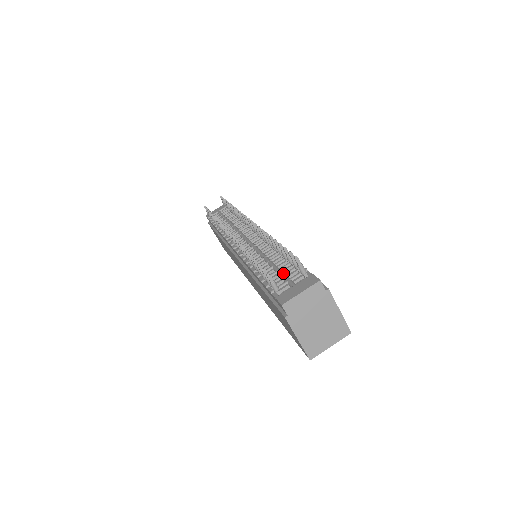
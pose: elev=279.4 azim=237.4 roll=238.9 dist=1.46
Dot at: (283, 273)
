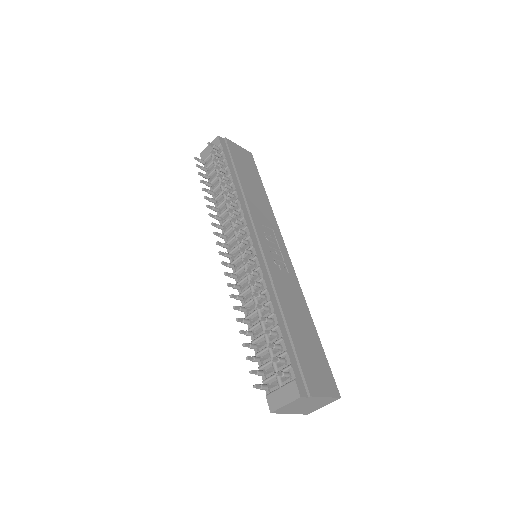
Dot at: occluded
